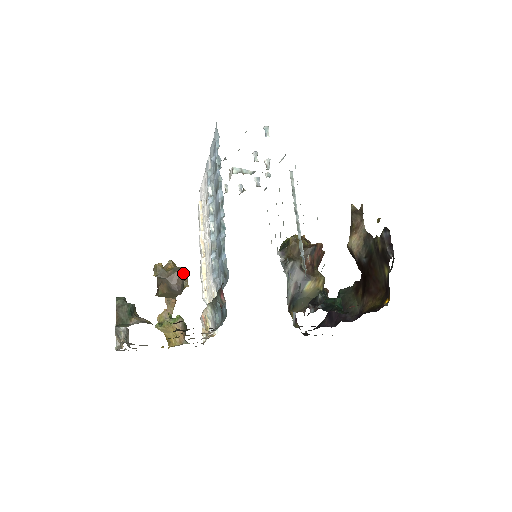
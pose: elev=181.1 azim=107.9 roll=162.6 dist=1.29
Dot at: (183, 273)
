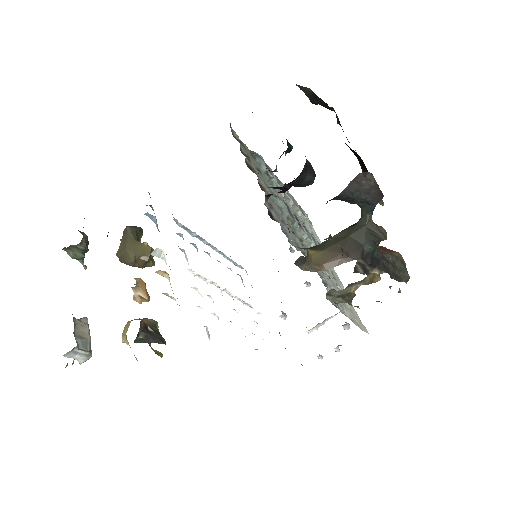
Dot at: (140, 228)
